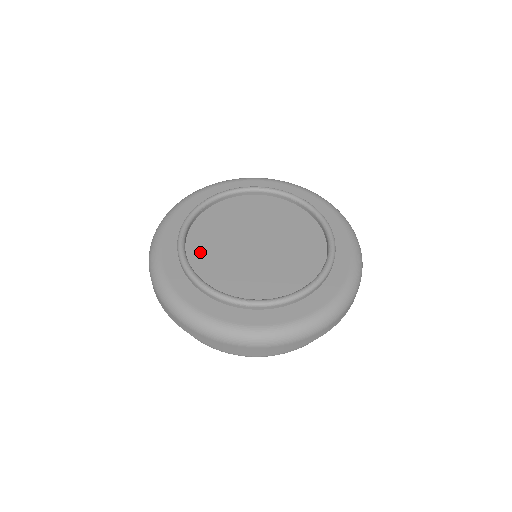
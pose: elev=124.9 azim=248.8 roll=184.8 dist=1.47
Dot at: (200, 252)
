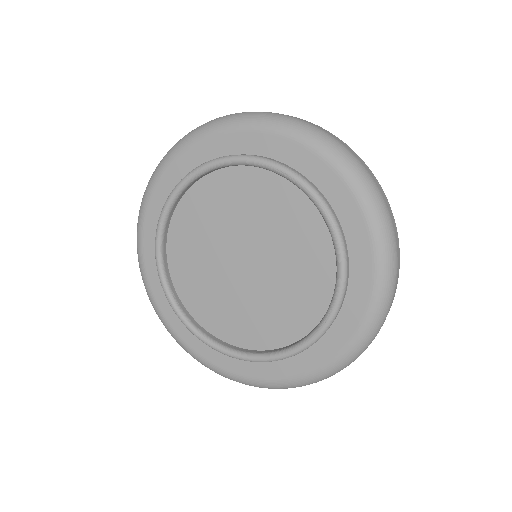
Dot at: (181, 246)
